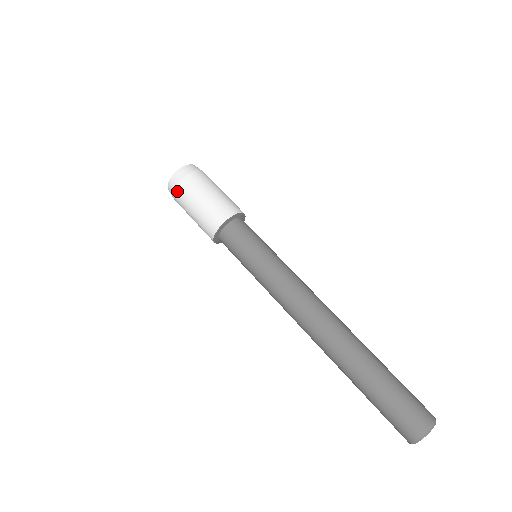
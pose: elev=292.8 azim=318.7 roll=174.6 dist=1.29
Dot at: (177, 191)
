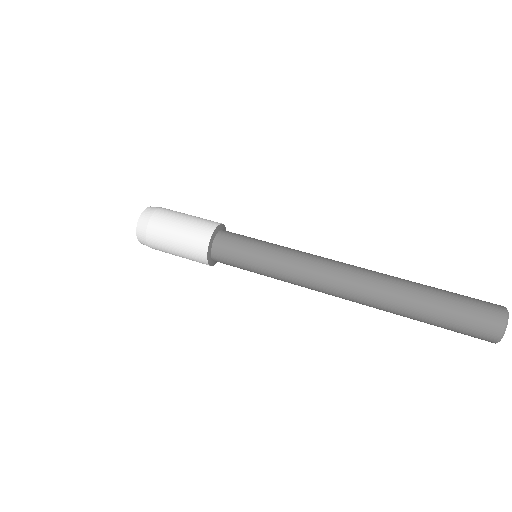
Dot at: (149, 241)
